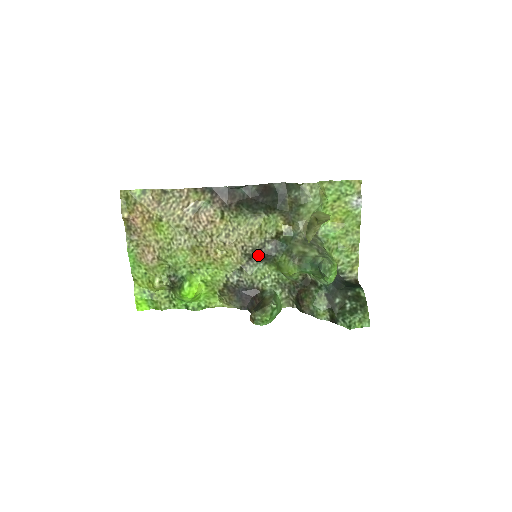
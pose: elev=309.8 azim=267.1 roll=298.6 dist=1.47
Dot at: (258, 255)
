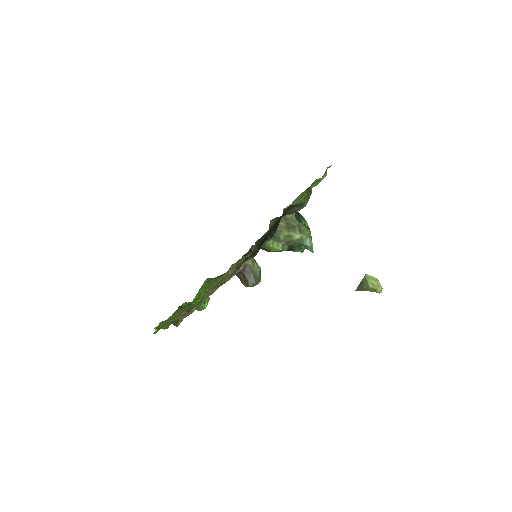
Dot at: (251, 250)
